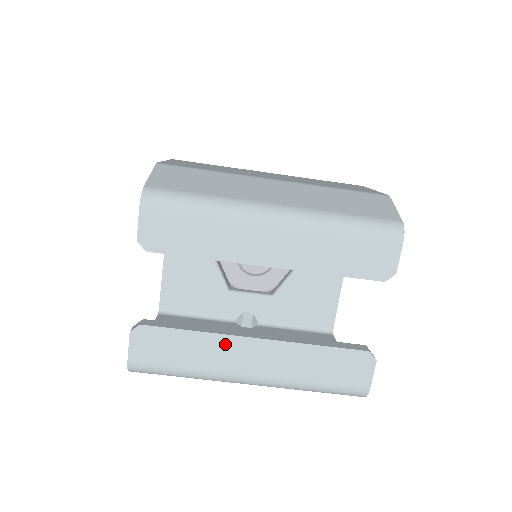
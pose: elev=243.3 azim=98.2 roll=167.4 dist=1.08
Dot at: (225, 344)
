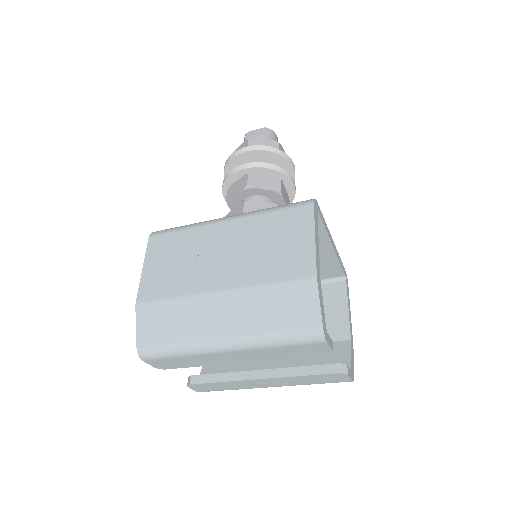
Dot at: (244, 383)
